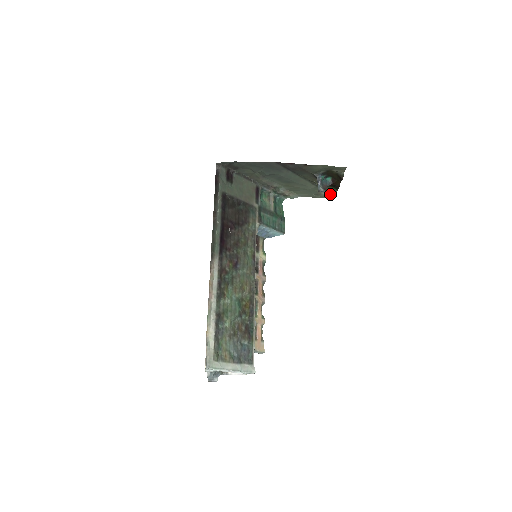
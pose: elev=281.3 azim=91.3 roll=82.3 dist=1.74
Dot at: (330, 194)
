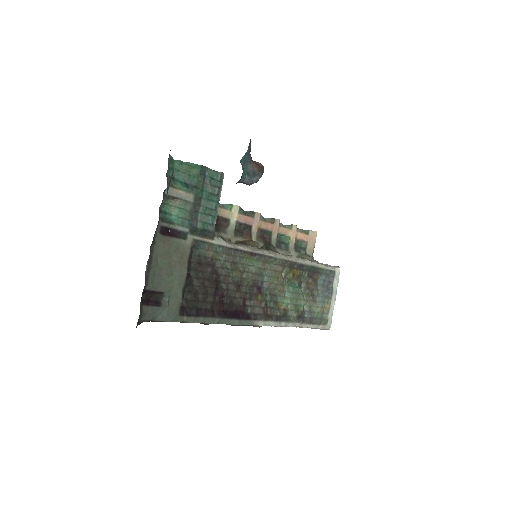
Dot at: occluded
